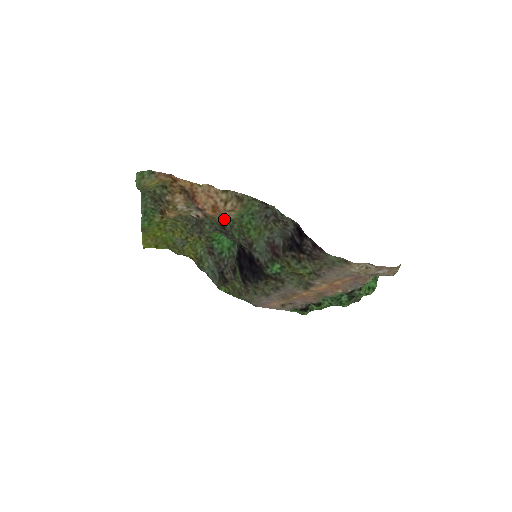
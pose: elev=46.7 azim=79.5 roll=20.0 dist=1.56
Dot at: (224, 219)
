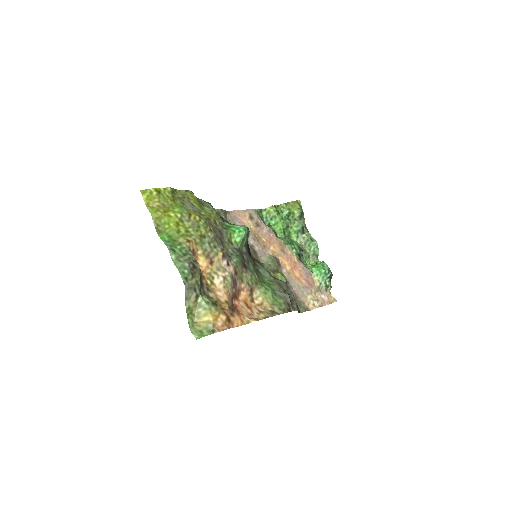
Dot at: (250, 280)
